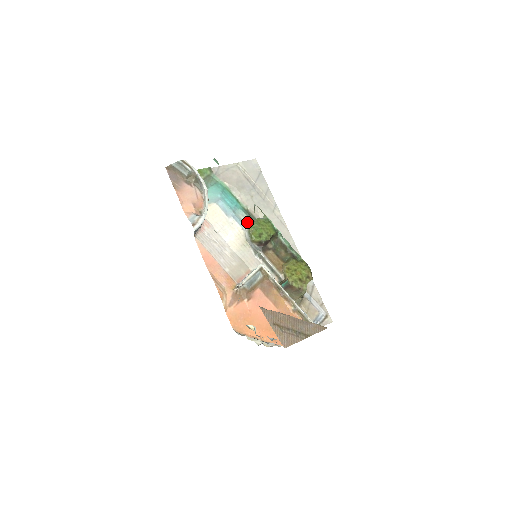
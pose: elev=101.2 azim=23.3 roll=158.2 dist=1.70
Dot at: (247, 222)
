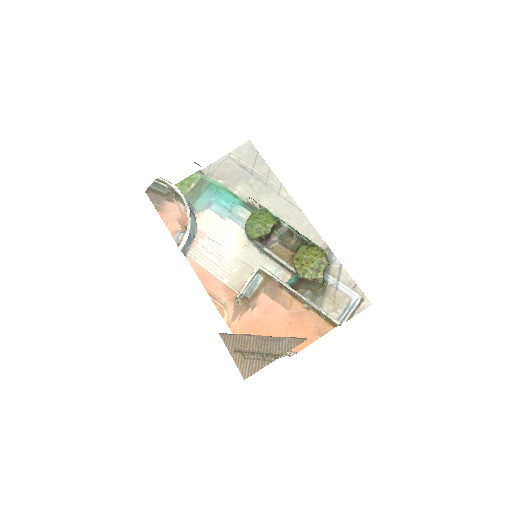
Dot at: (248, 217)
